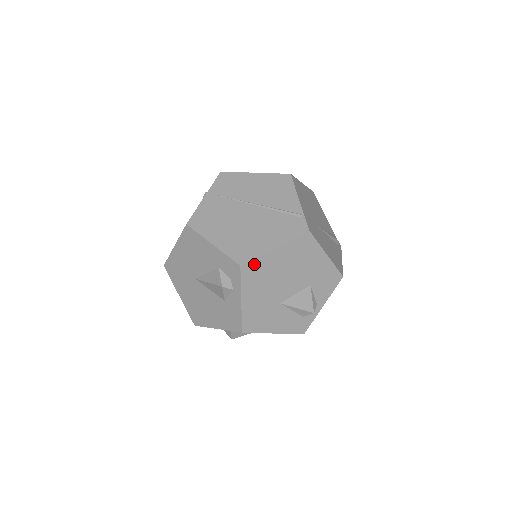
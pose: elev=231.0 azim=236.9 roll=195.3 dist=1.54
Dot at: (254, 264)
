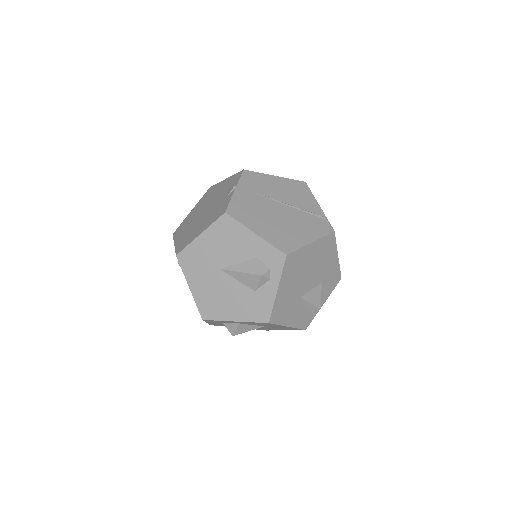
Dot at: (295, 255)
